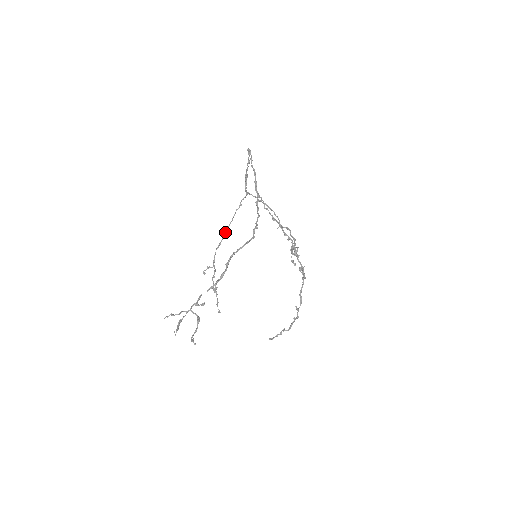
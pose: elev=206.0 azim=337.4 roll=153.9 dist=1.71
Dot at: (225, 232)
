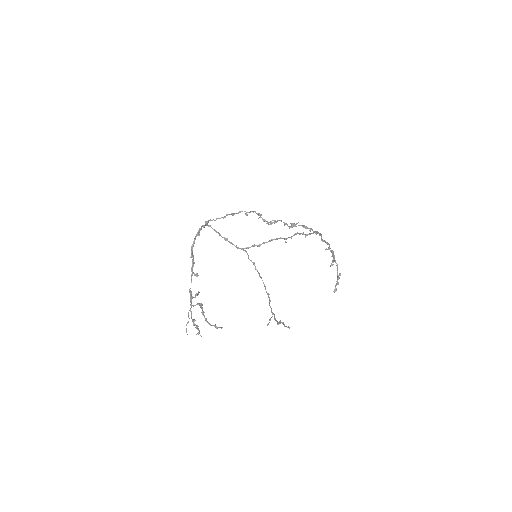
Dot at: occluded
